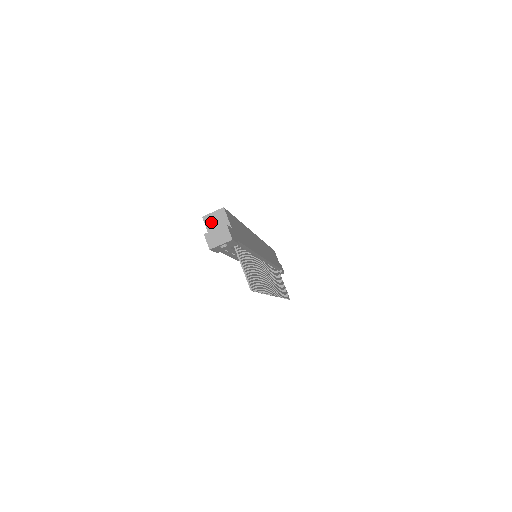
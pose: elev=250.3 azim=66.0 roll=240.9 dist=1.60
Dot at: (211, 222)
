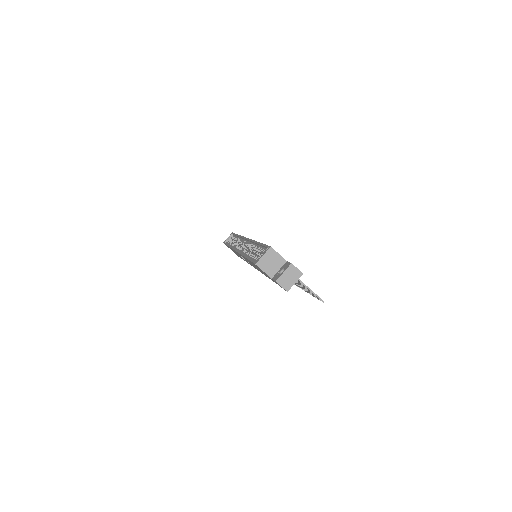
Dot at: (266, 265)
